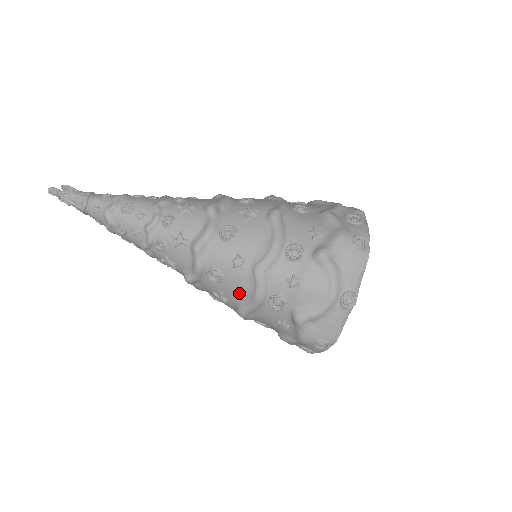
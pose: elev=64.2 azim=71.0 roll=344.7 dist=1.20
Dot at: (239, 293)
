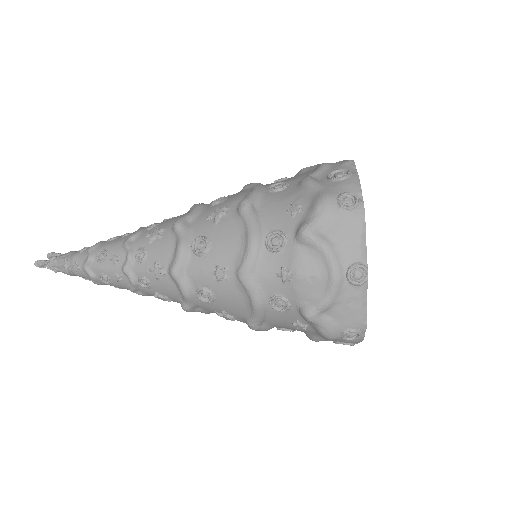
Dot at: (238, 306)
